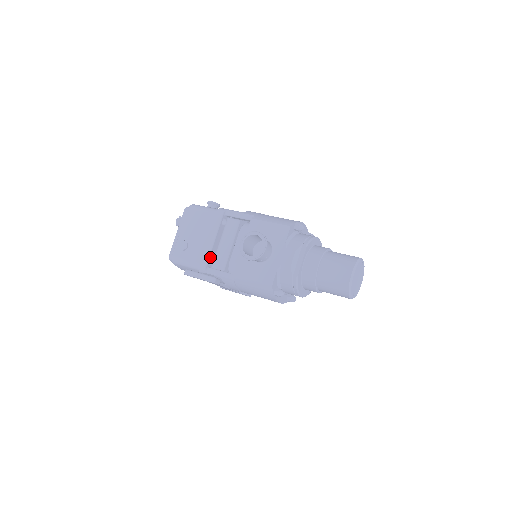
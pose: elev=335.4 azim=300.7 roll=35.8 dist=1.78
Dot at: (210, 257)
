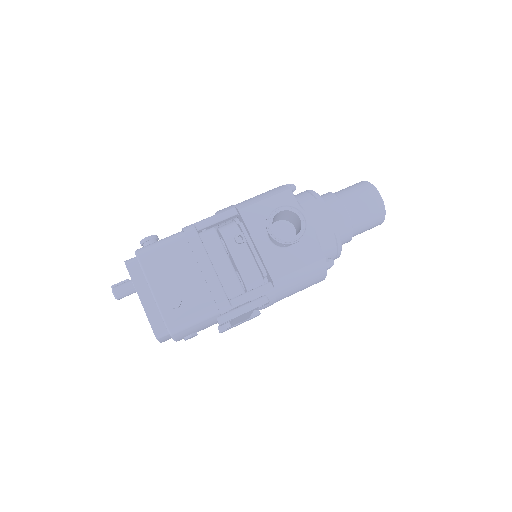
Dot at: (222, 287)
